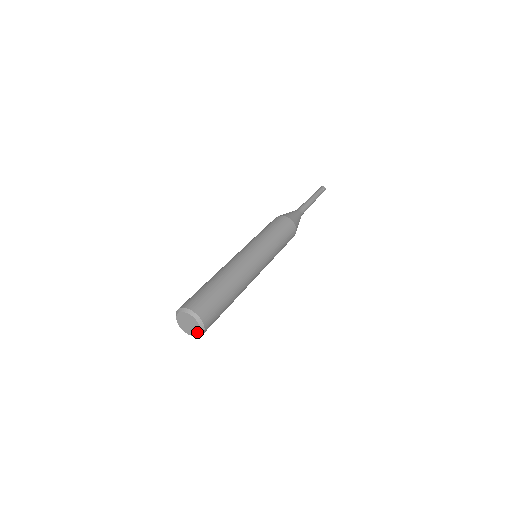
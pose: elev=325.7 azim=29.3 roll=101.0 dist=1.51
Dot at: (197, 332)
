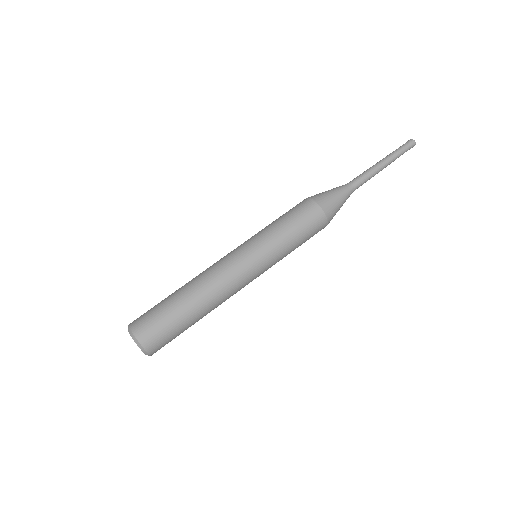
Dot at: occluded
